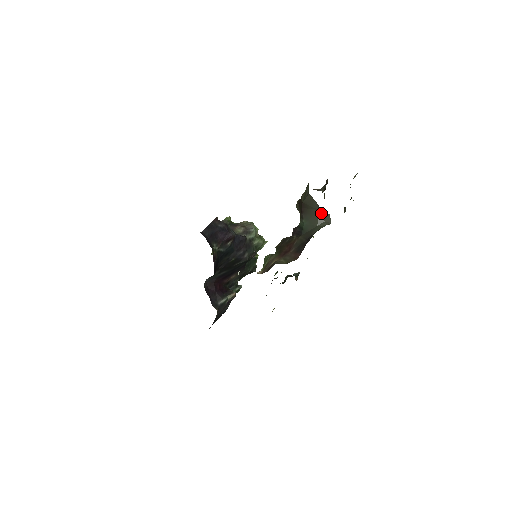
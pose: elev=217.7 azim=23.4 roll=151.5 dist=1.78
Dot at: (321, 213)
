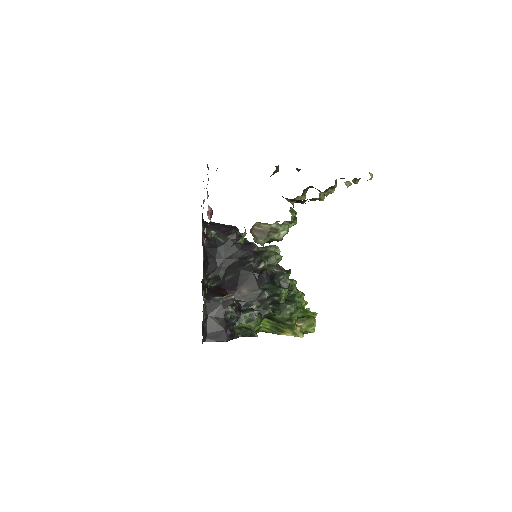
Dot at: occluded
